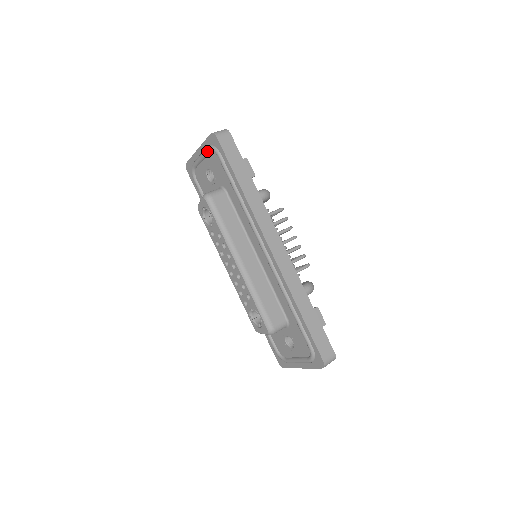
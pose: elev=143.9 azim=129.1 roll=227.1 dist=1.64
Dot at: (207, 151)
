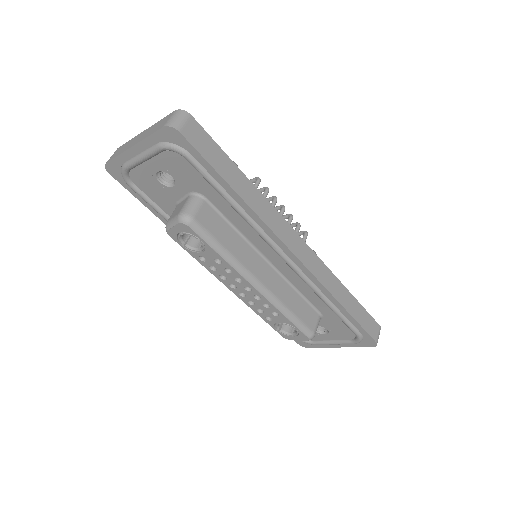
Dot at: (158, 151)
